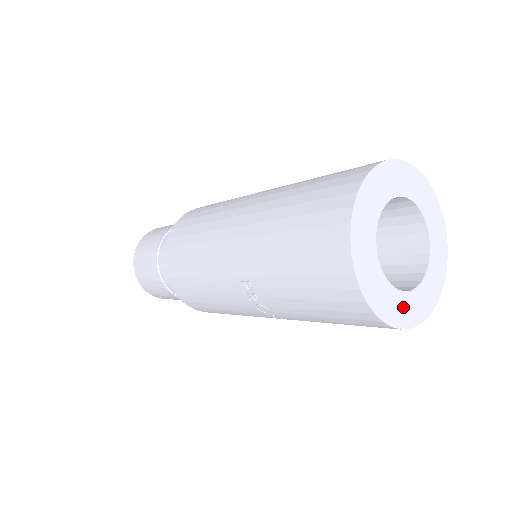
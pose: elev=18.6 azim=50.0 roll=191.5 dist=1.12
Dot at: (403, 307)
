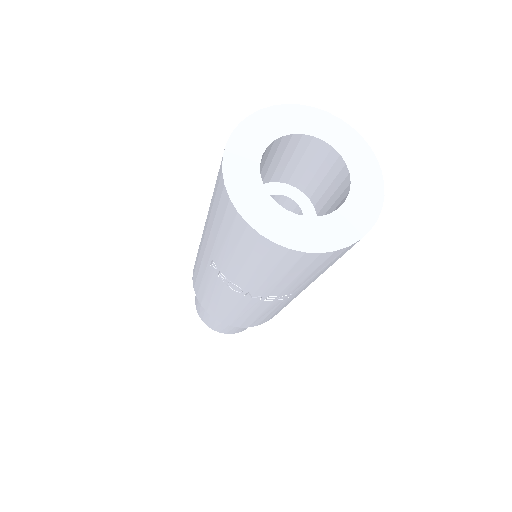
Dot at: (308, 231)
